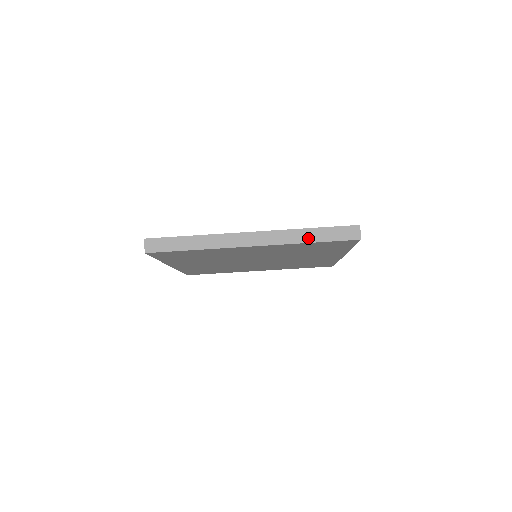
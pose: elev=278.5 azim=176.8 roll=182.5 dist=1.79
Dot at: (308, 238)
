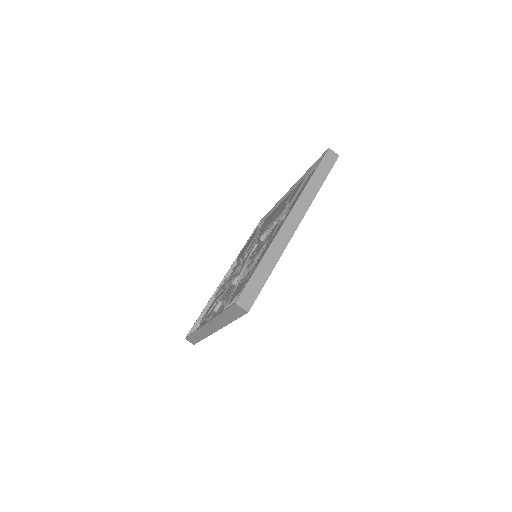
Dot at: (227, 320)
